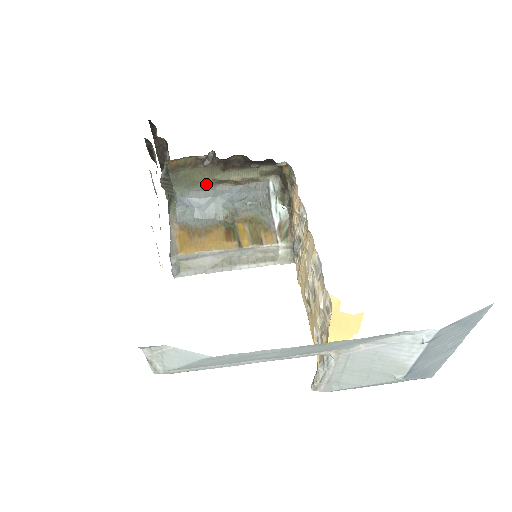
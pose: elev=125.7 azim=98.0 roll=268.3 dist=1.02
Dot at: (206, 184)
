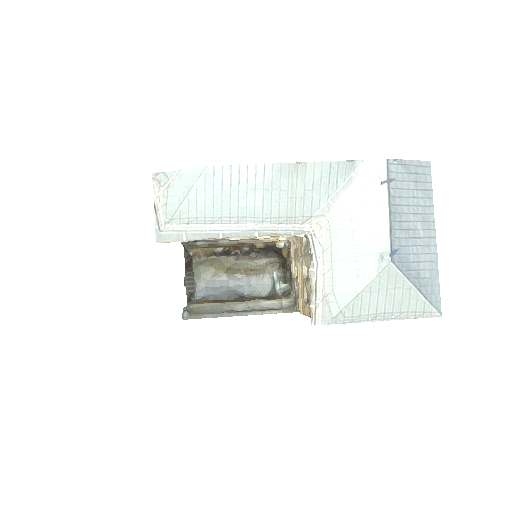
Dot at: (221, 272)
